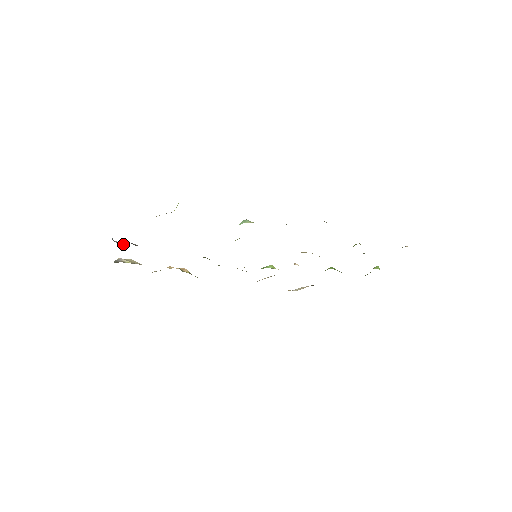
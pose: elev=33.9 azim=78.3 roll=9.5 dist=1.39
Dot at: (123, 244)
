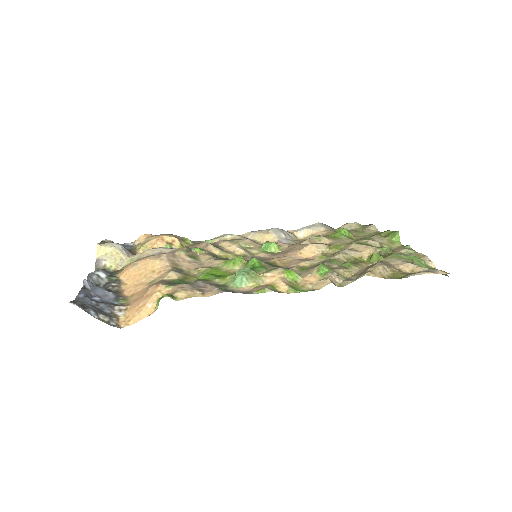
Dot at: (101, 277)
